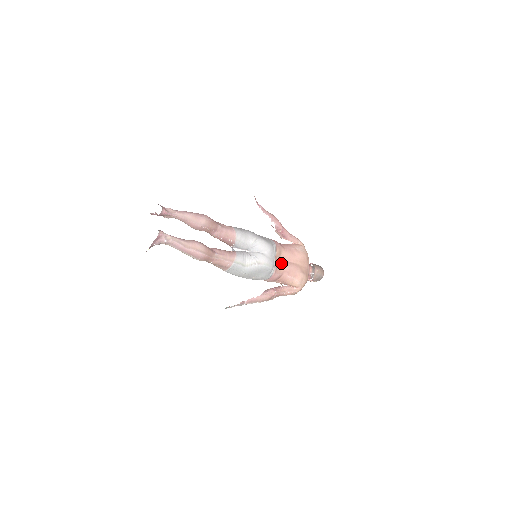
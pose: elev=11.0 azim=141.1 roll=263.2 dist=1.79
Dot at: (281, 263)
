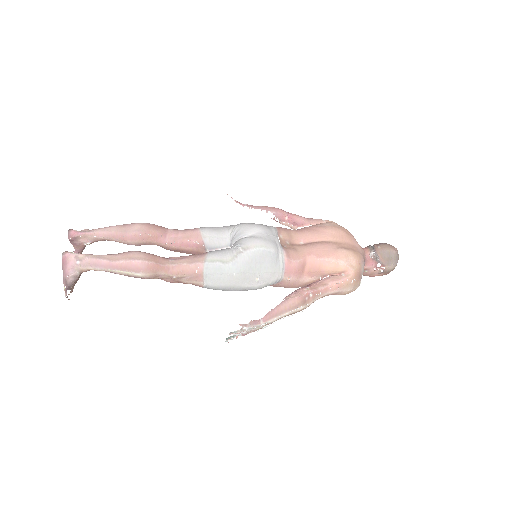
Dot at: (296, 246)
